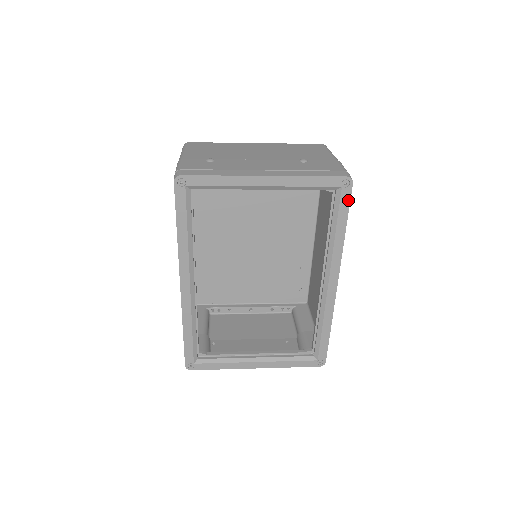
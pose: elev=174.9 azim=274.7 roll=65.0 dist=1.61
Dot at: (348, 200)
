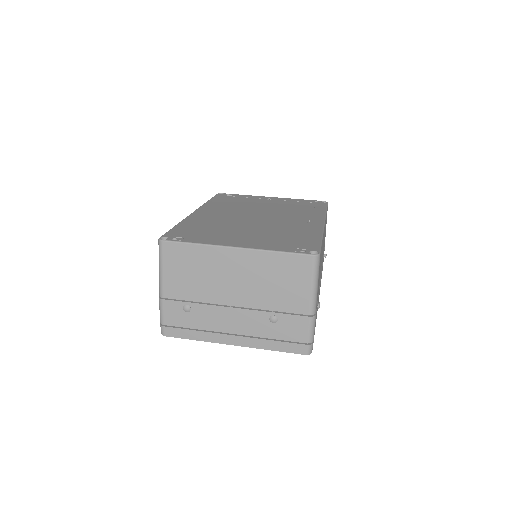
Dot at: occluded
